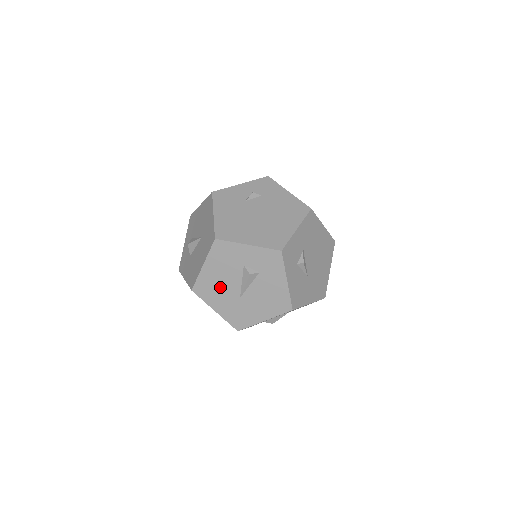
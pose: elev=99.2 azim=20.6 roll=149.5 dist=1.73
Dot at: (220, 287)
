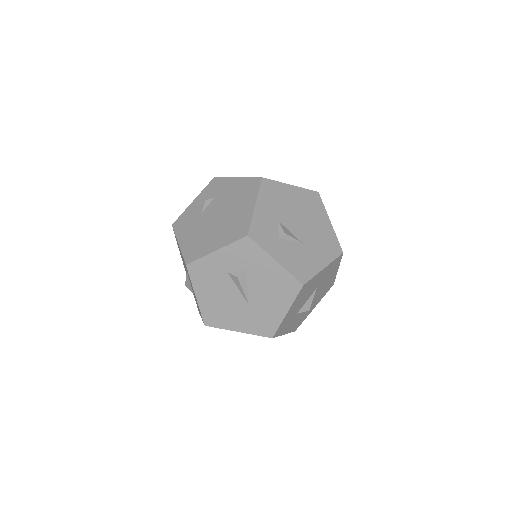
Dot at: (225, 306)
